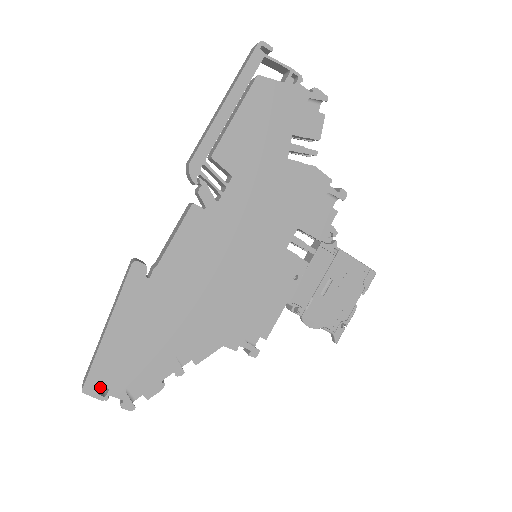
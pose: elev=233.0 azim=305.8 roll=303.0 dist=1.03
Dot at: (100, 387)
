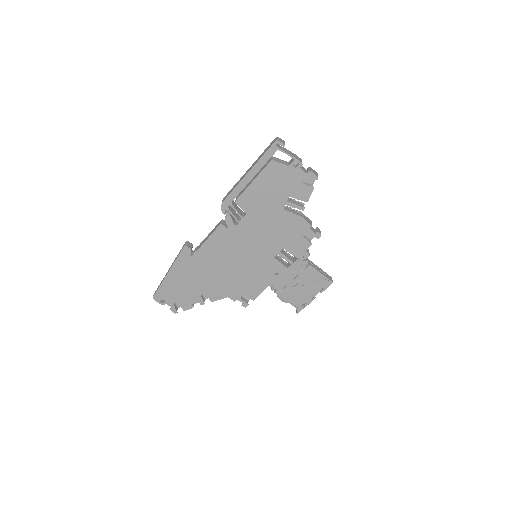
Dot at: (161, 299)
